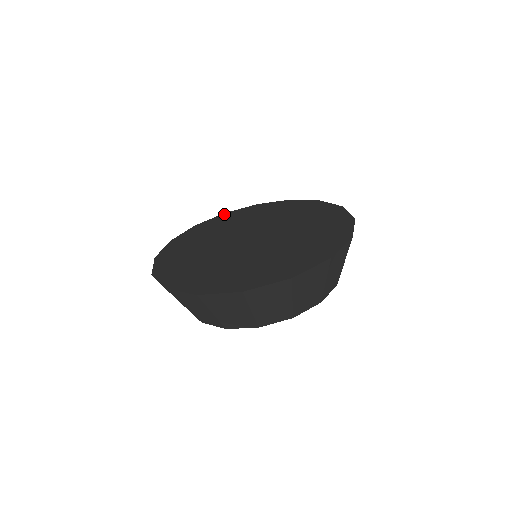
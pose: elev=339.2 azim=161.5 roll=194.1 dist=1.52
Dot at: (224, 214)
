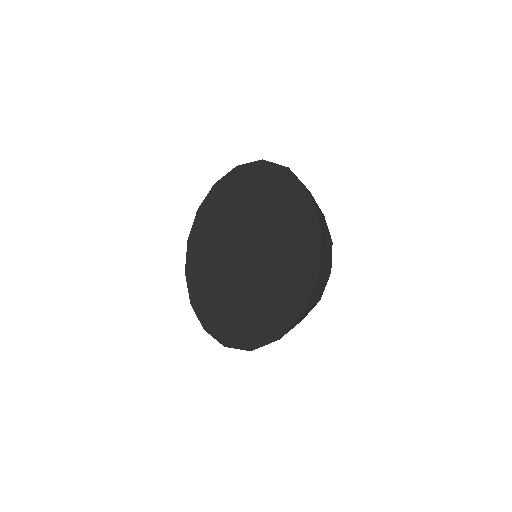
Dot at: (198, 213)
